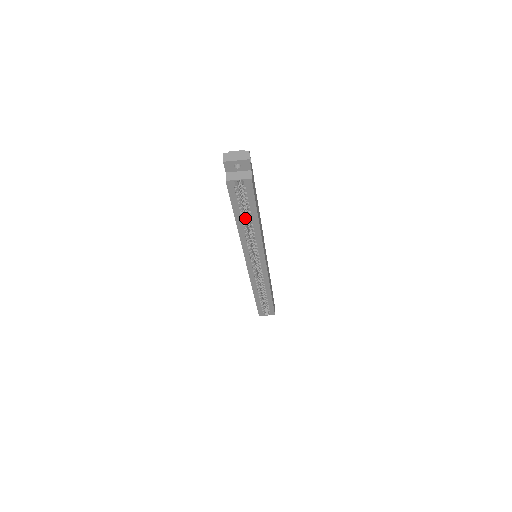
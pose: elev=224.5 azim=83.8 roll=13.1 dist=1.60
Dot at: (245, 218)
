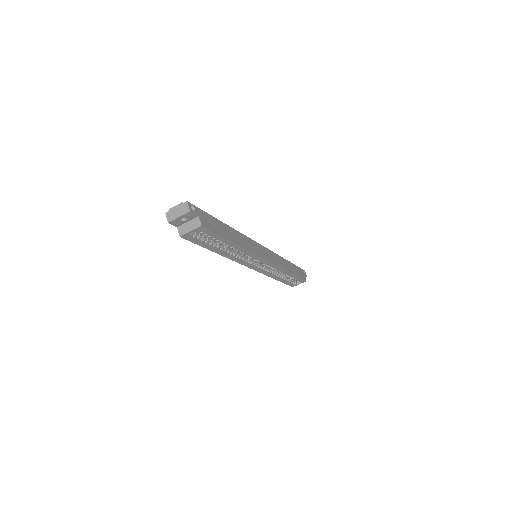
Dot at: (221, 245)
